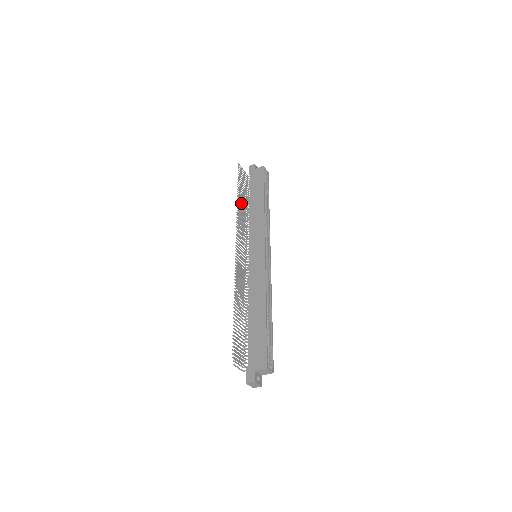
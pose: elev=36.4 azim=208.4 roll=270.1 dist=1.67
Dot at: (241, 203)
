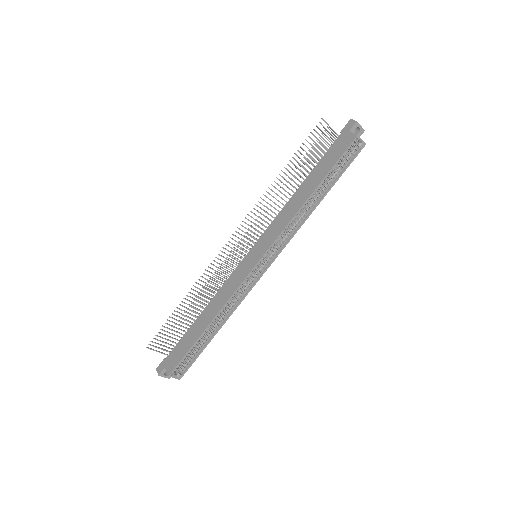
Dot at: (286, 180)
